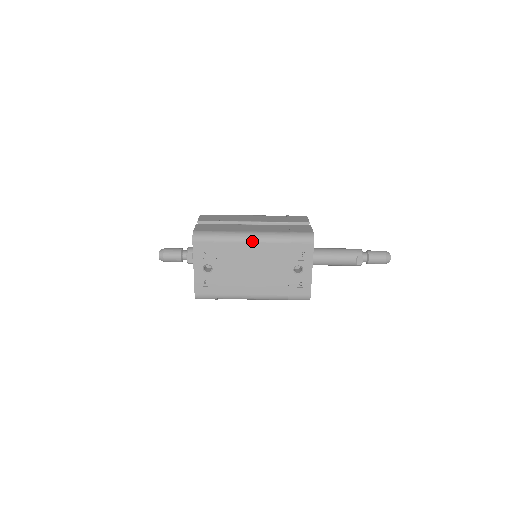
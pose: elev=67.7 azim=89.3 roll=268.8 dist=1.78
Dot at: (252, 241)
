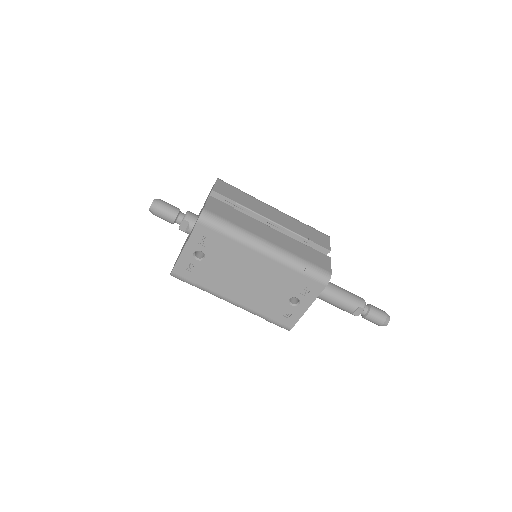
Dot at: (263, 253)
